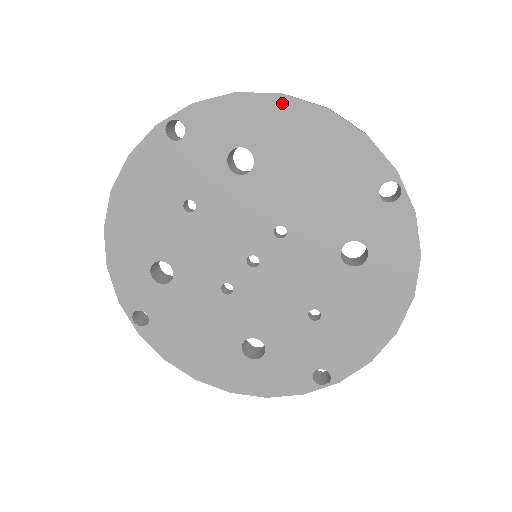
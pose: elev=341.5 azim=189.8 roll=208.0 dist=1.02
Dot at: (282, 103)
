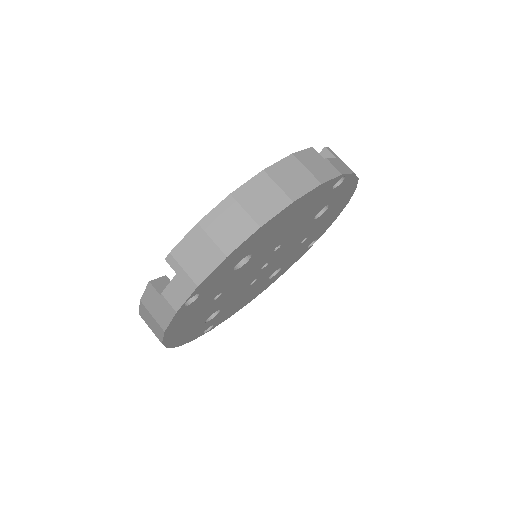
Dot at: (262, 229)
